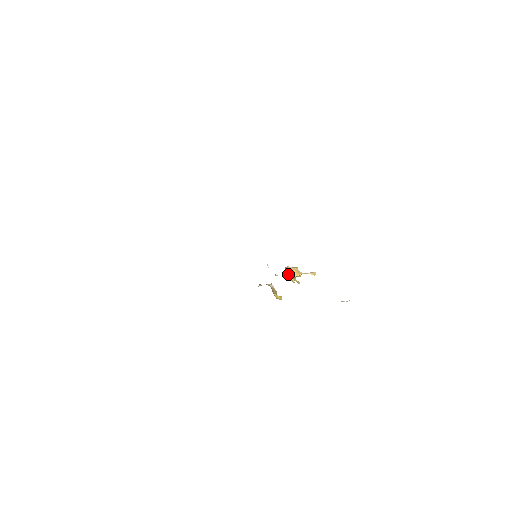
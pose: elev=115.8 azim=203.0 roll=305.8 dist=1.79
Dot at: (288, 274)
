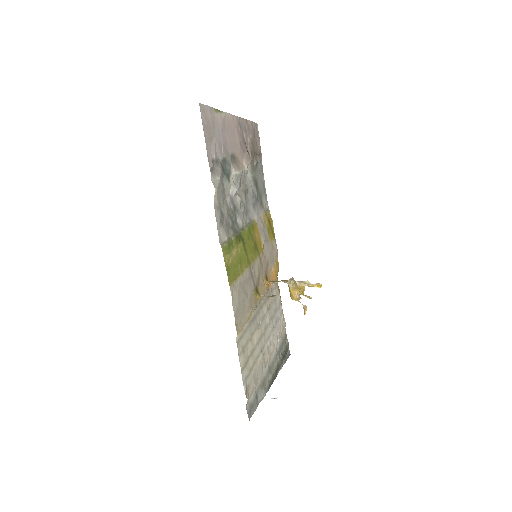
Dot at: occluded
